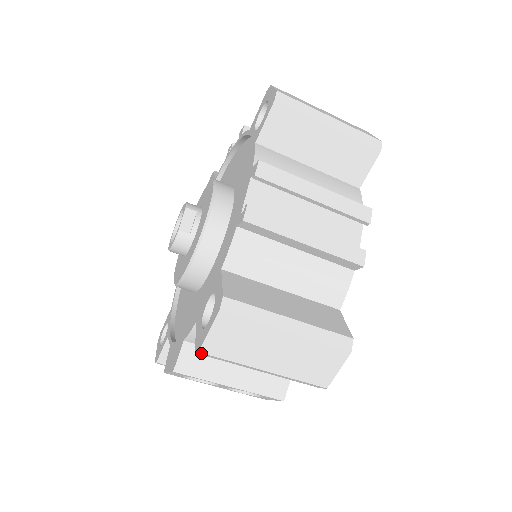
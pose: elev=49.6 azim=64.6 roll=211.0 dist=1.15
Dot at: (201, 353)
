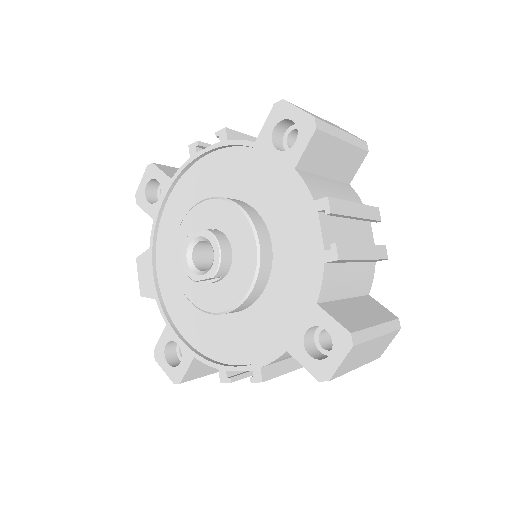
Dot at: (156, 357)
